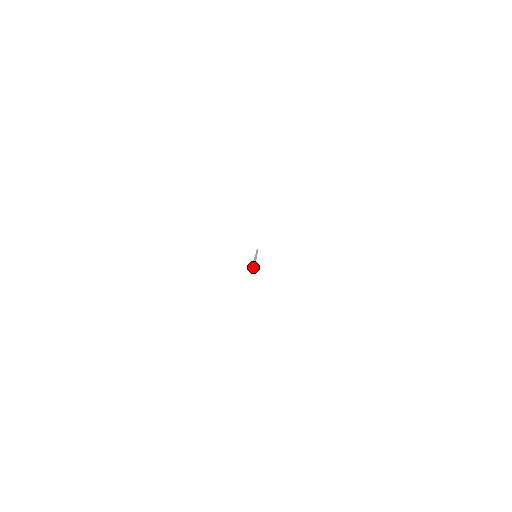
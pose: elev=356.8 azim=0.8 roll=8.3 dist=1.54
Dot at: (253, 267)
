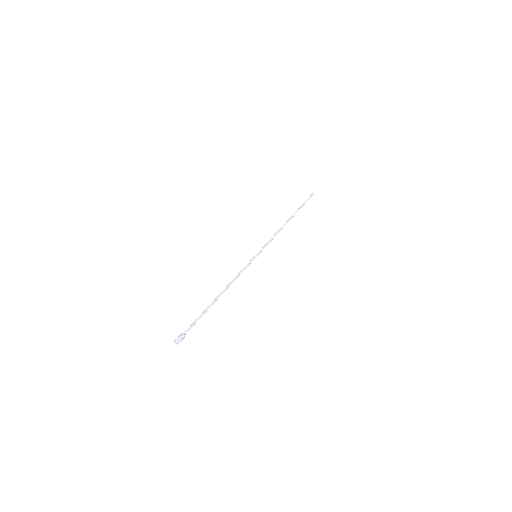
Dot at: (177, 342)
